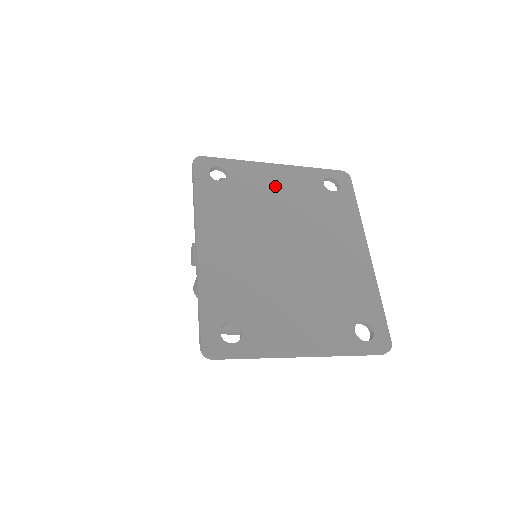
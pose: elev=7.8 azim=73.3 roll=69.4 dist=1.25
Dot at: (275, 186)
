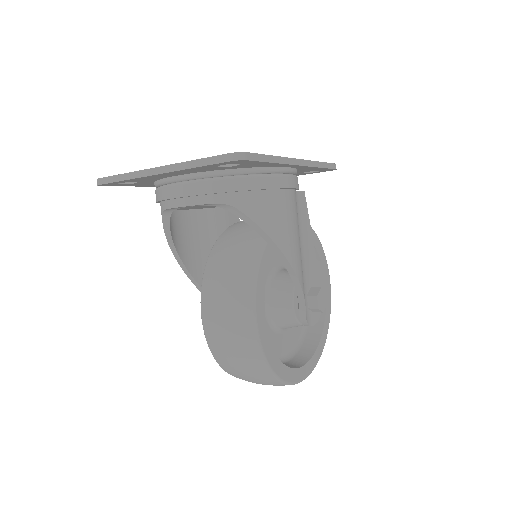
Dot at: occluded
